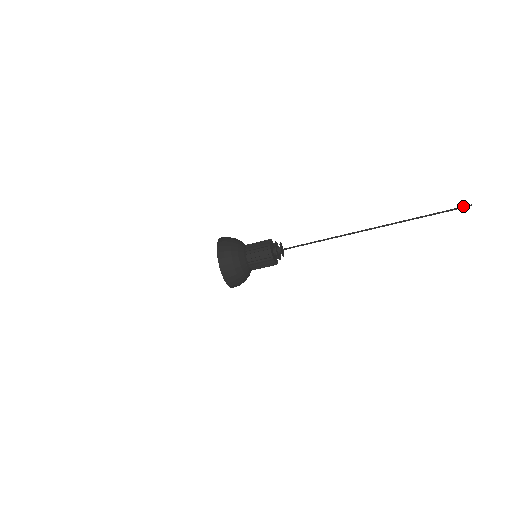
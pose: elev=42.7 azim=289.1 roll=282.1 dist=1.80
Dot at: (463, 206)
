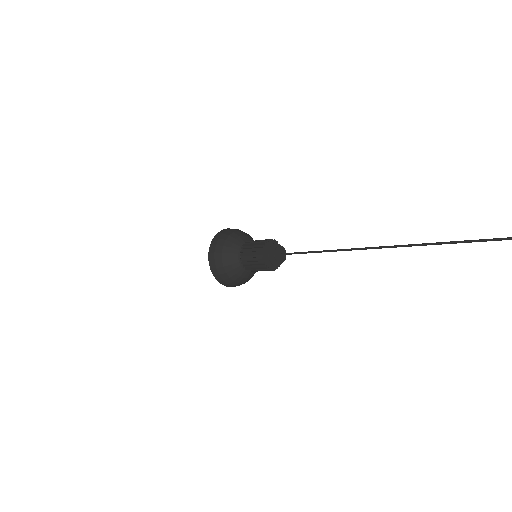
Dot at: out of frame
